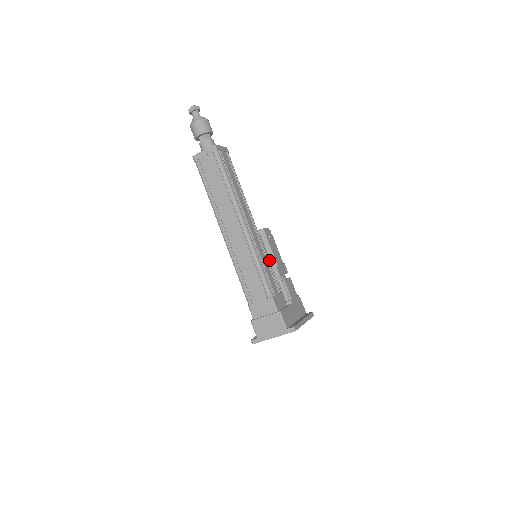
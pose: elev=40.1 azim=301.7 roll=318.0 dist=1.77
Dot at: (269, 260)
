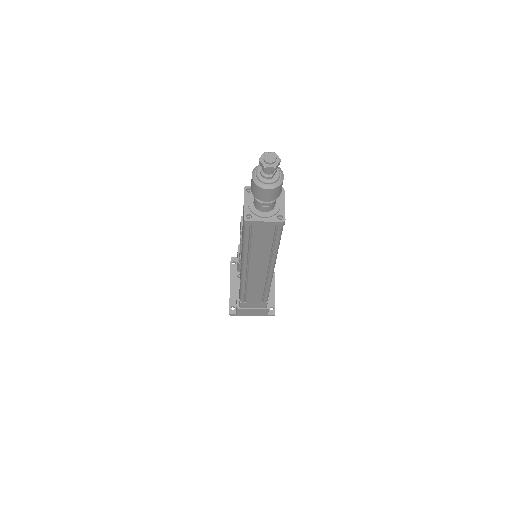
Dot at: occluded
